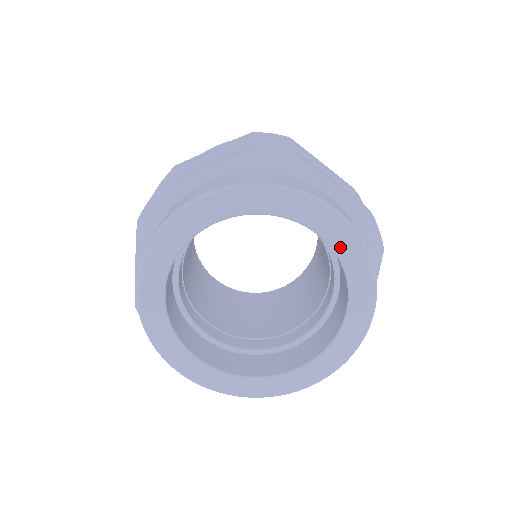
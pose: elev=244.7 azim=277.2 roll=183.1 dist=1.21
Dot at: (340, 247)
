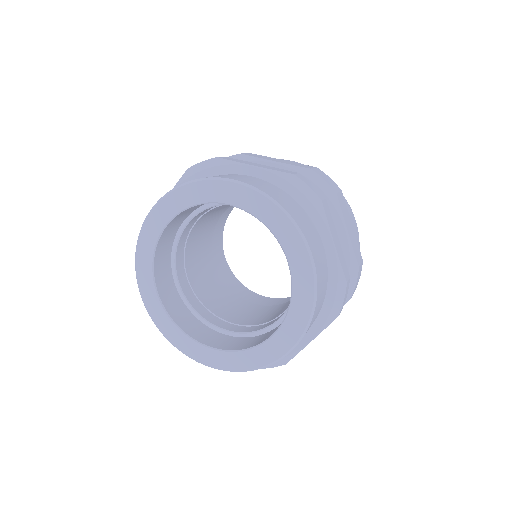
Dot at: (252, 208)
